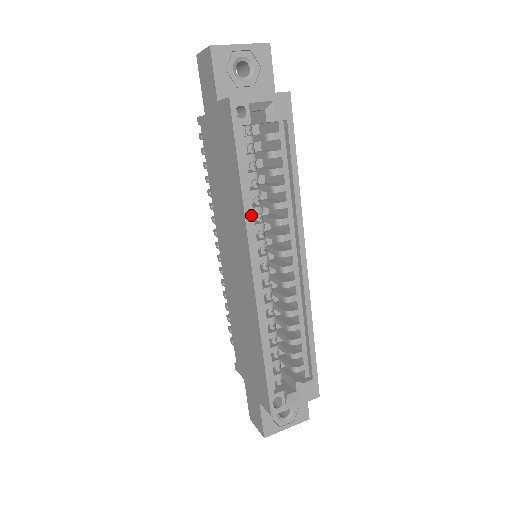
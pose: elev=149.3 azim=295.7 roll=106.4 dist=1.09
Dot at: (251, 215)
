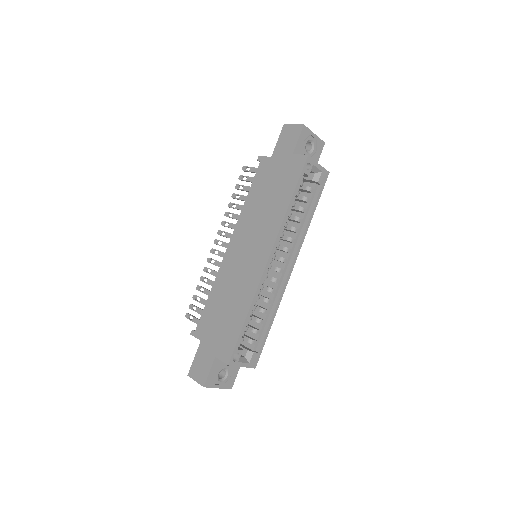
Dot at: occluded
